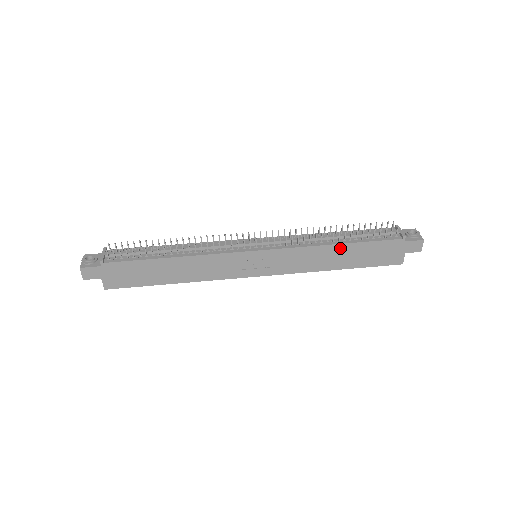
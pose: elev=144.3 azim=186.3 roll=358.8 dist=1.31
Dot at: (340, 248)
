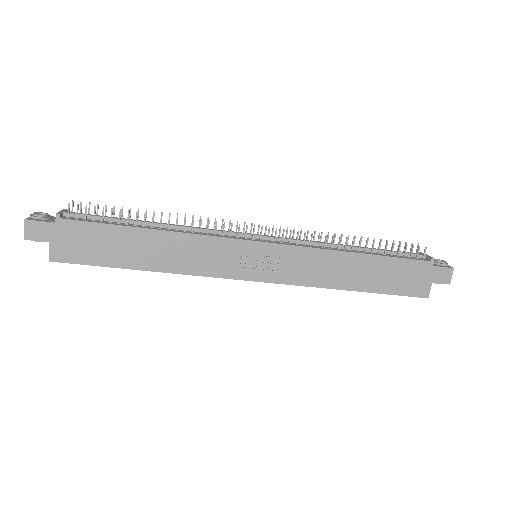
Dot at: (359, 259)
